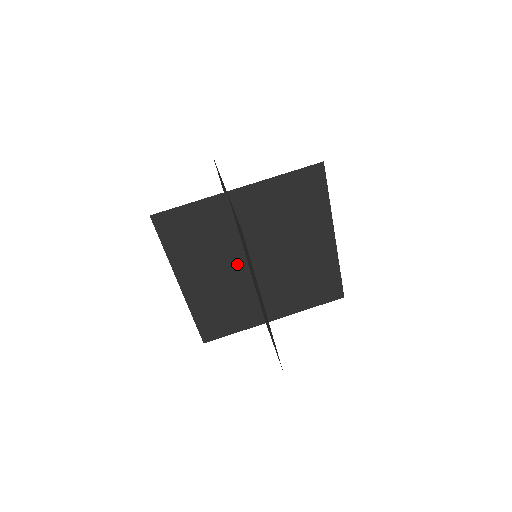
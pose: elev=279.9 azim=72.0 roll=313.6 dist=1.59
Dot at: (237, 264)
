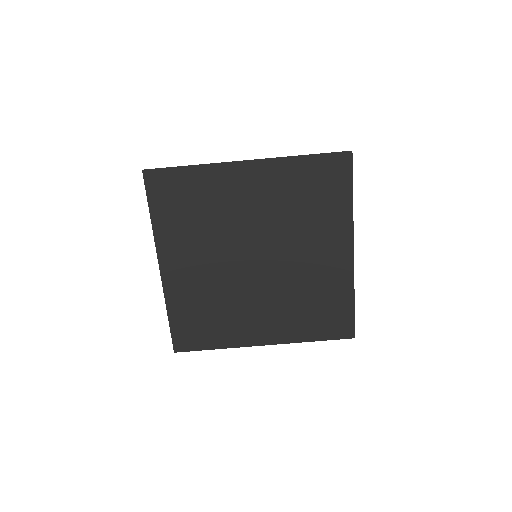
Dot at: (231, 257)
